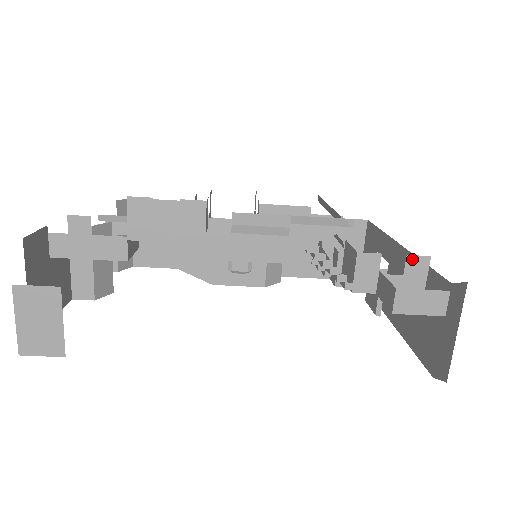
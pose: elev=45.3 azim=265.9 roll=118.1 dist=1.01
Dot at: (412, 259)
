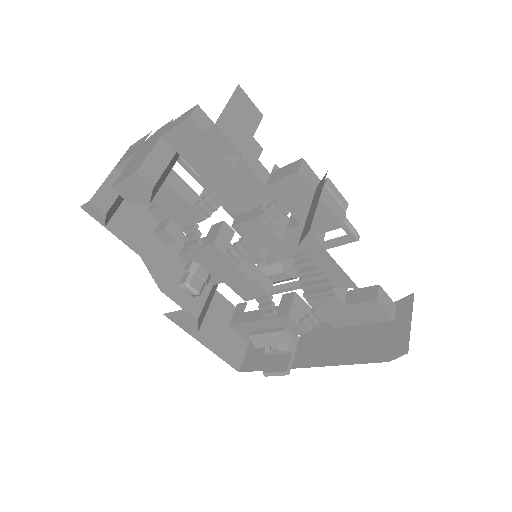
Dot at: occluded
